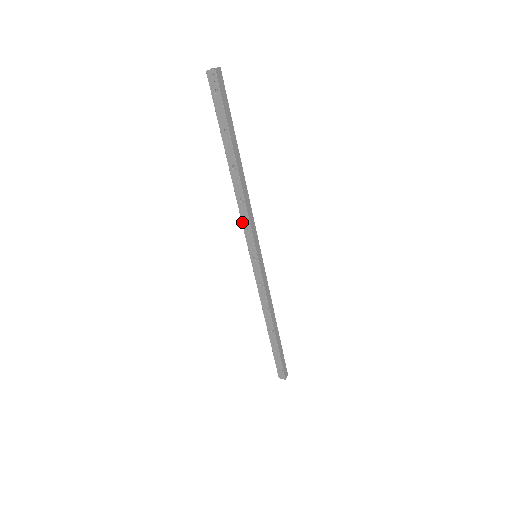
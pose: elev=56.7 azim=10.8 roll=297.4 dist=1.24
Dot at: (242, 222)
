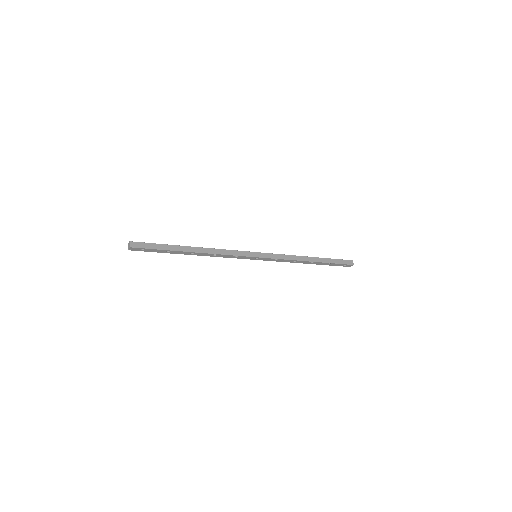
Dot at: occluded
